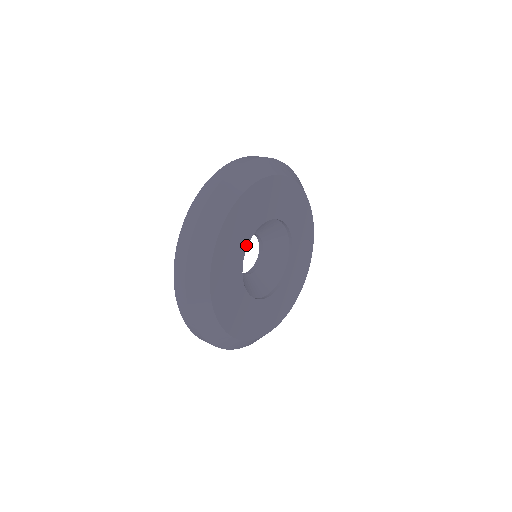
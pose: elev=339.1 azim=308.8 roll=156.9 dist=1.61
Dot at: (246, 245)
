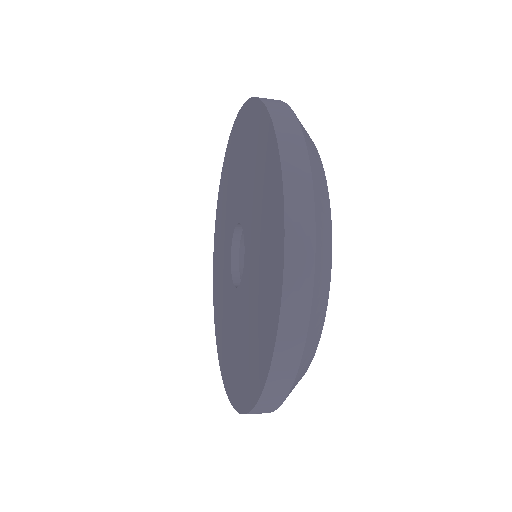
Dot at: occluded
